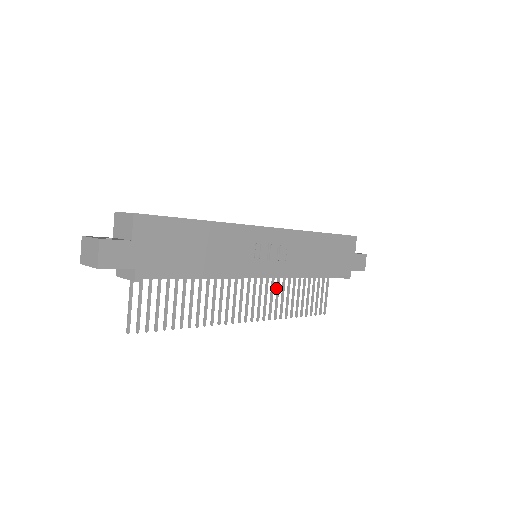
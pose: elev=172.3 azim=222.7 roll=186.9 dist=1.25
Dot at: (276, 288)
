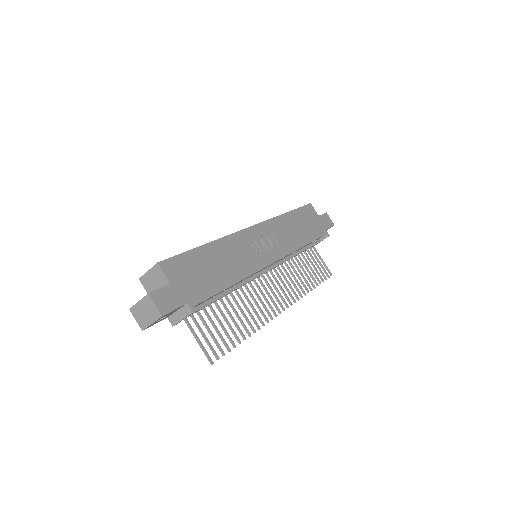
Dot at: (286, 274)
